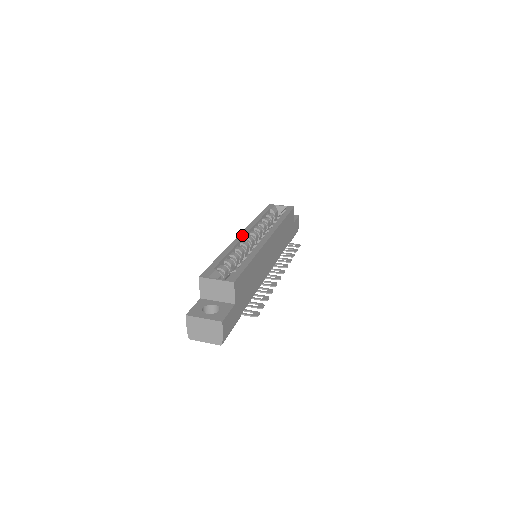
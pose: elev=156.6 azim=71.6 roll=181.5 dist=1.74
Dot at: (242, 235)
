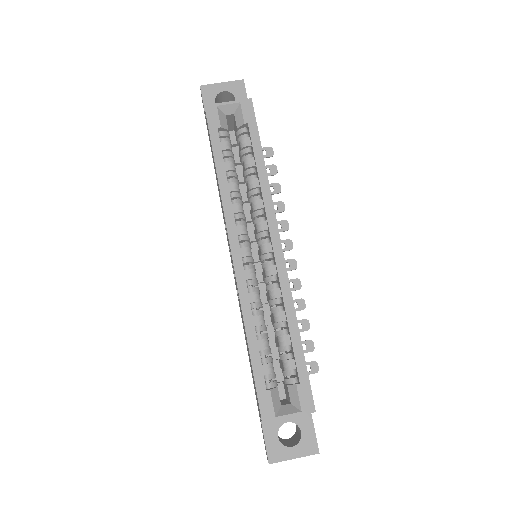
Dot at: (238, 259)
